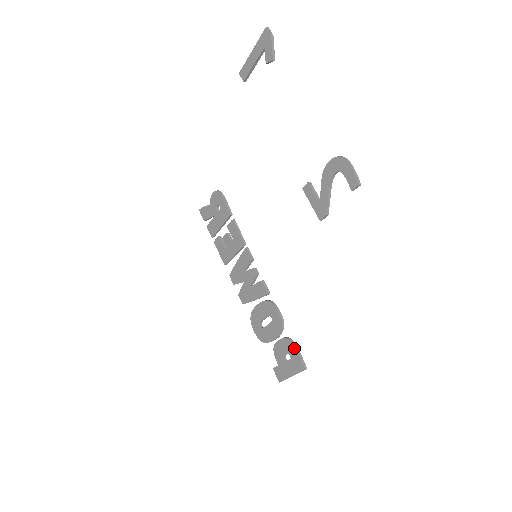
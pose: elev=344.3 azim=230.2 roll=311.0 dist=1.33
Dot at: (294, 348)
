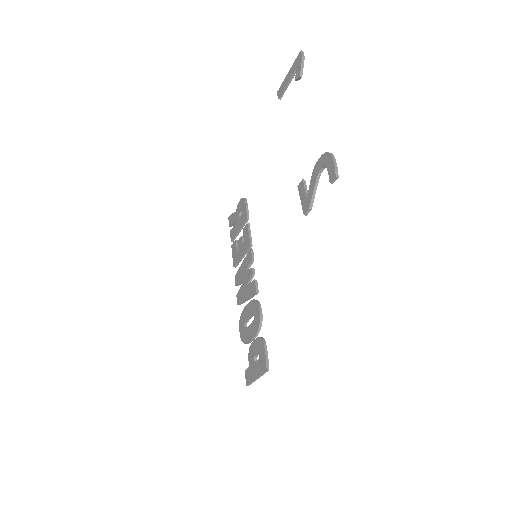
Dot at: (263, 347)
